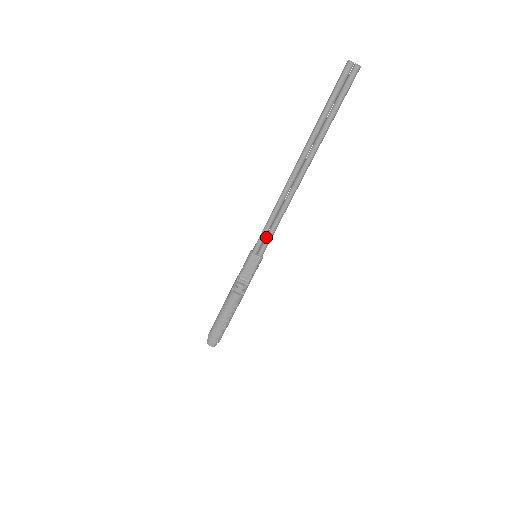
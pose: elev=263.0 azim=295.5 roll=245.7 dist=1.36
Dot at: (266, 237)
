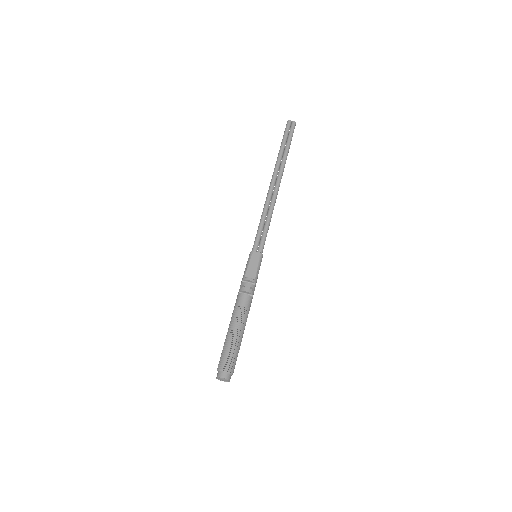
Dot at: (262, 235)
